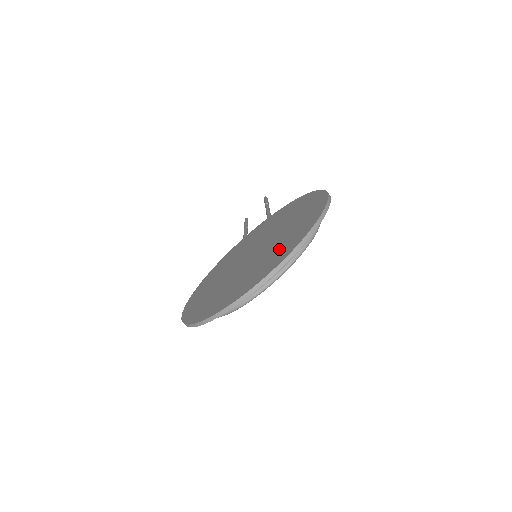
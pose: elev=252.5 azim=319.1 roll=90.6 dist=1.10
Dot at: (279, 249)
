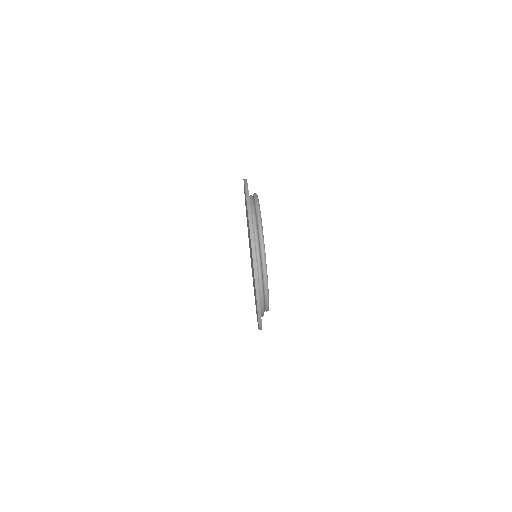
Dot at: occluded
